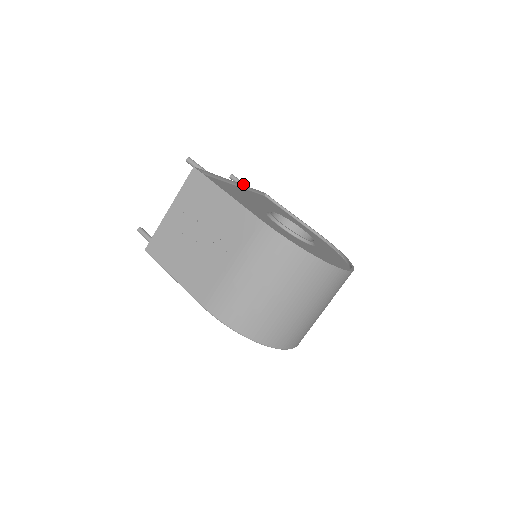
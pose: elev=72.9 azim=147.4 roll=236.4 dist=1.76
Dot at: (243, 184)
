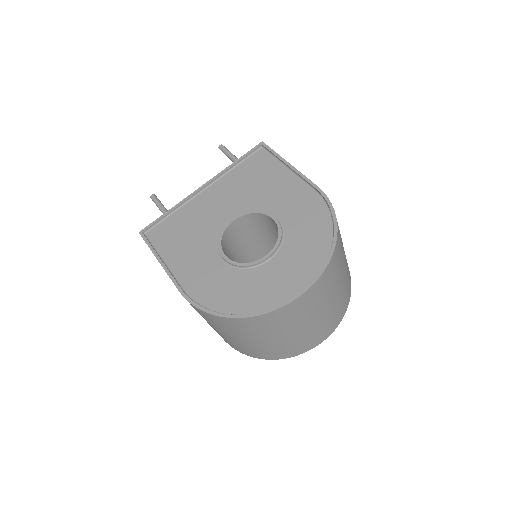
Dot at: (229, 157)
